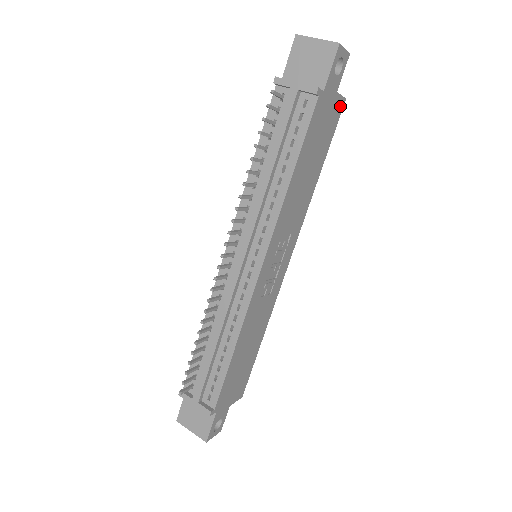
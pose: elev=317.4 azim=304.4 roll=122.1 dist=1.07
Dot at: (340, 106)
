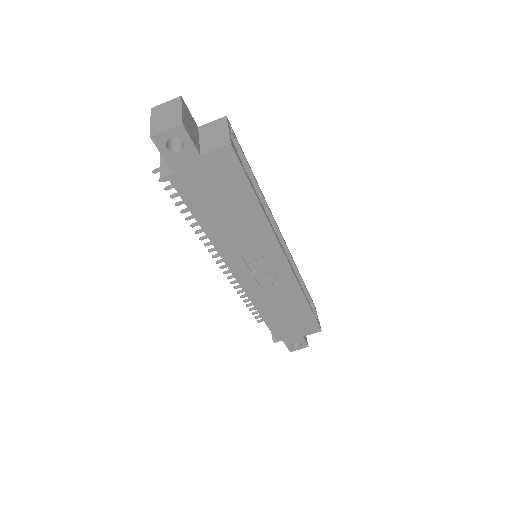
Dot at: (226, 155)
